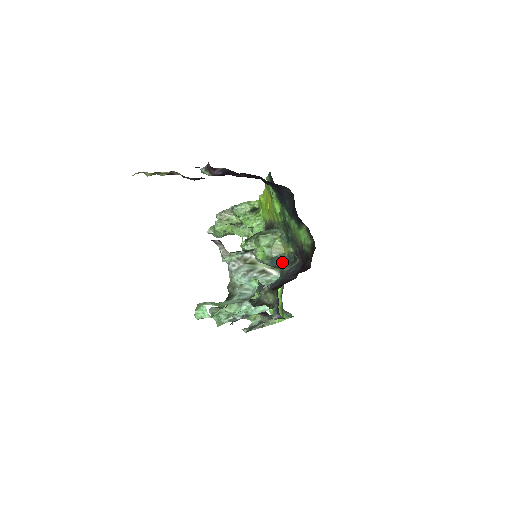
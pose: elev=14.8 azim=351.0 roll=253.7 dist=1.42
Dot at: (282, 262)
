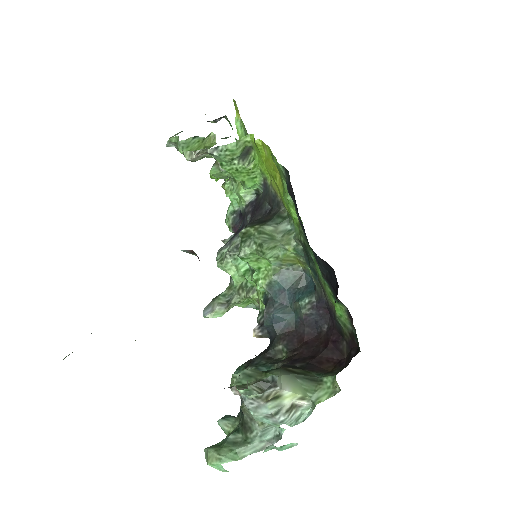
Dot at: (295, 281)
